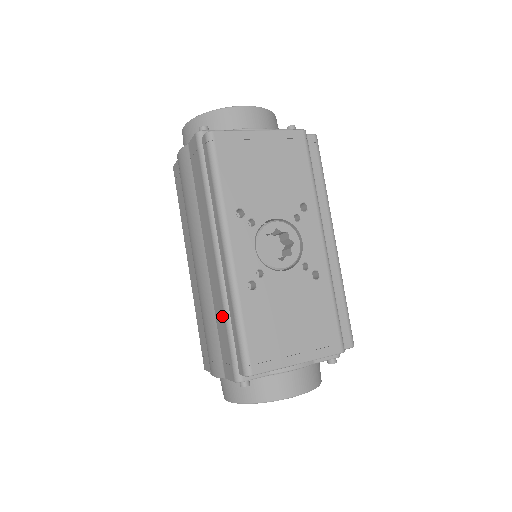
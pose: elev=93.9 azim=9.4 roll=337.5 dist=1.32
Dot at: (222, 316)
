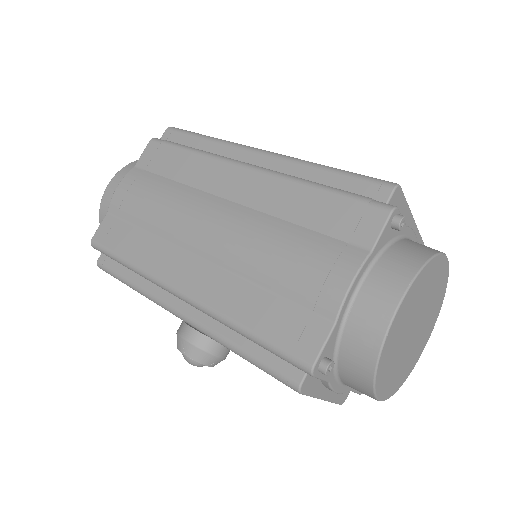
Dot at: (304, 194)
